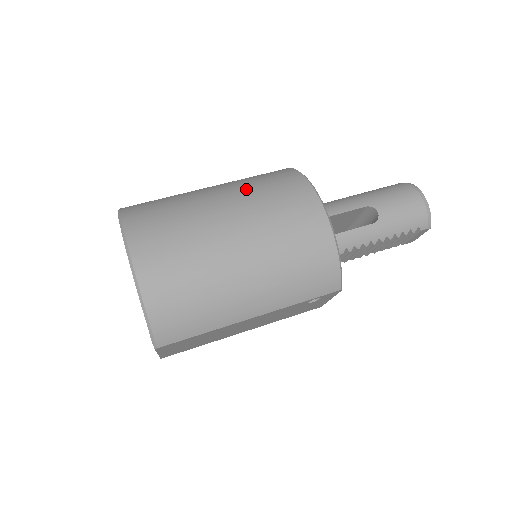
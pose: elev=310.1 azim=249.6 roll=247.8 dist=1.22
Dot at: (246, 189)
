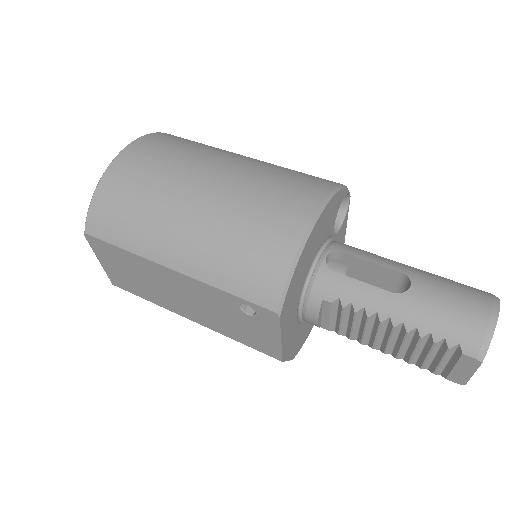
Dot at: (273, 165)
